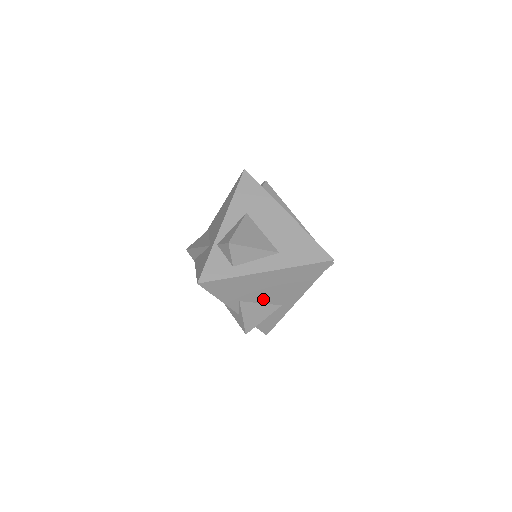
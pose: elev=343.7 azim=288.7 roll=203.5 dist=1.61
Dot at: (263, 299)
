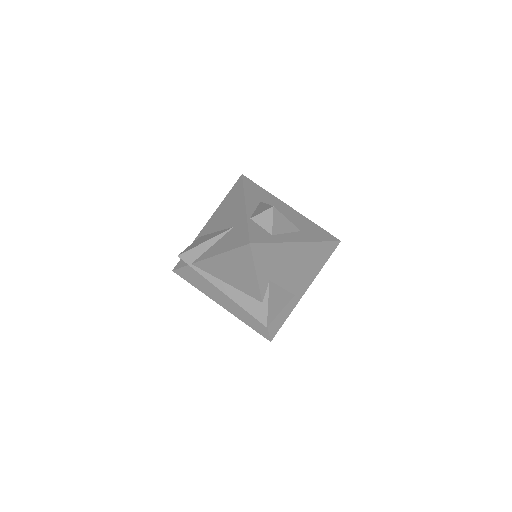
Dot at: (285, 282)
